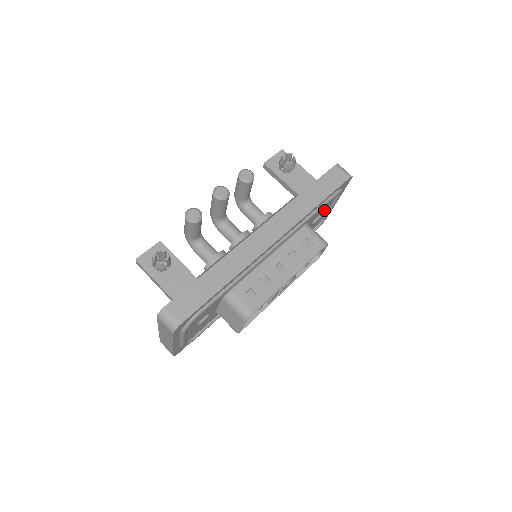
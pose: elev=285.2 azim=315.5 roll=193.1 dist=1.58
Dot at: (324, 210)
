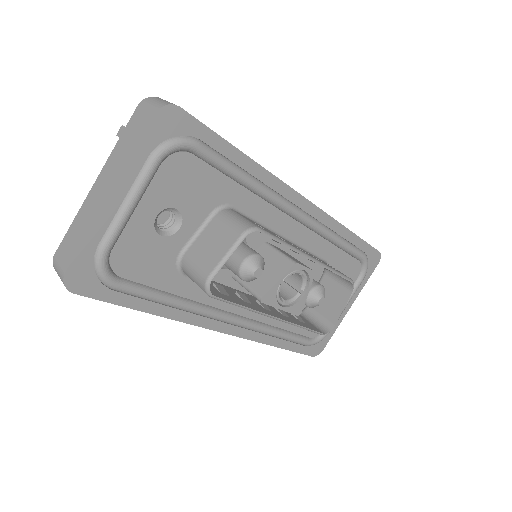
Dot at: occluded
